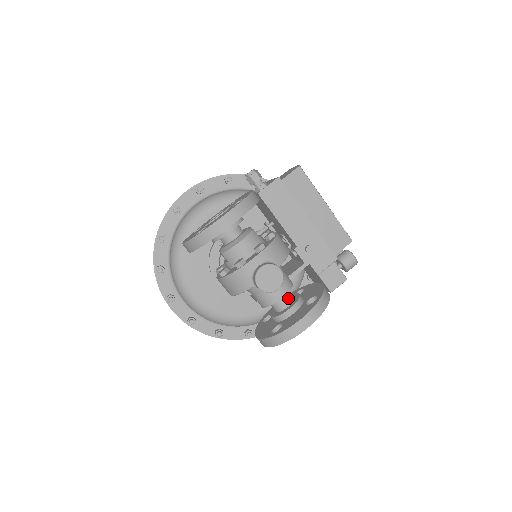
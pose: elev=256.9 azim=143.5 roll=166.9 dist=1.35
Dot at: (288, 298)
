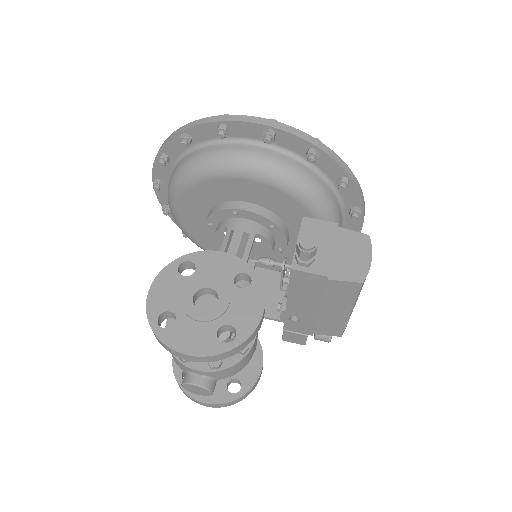
Dot at: occluded
